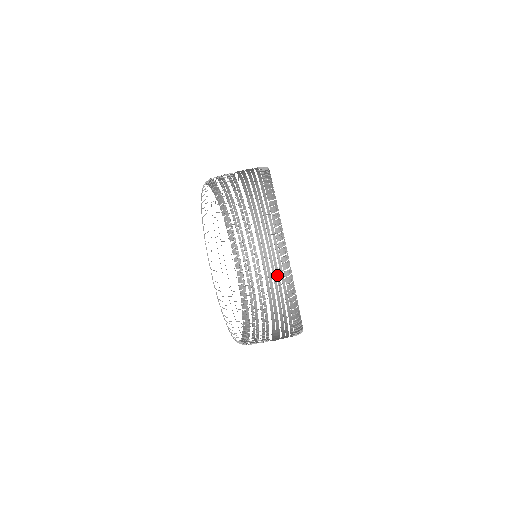
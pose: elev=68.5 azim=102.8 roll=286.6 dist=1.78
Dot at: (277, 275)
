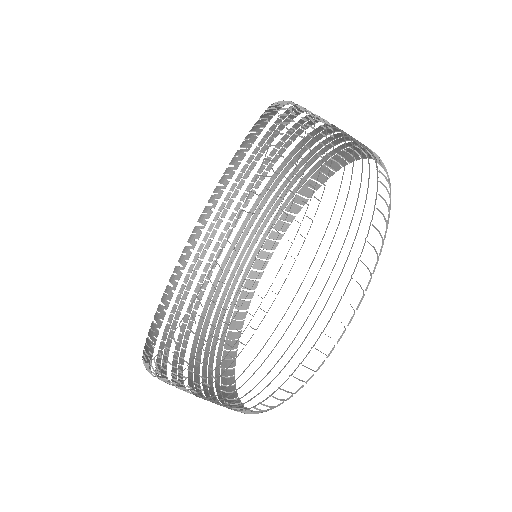
Dot at: (224, 308)
